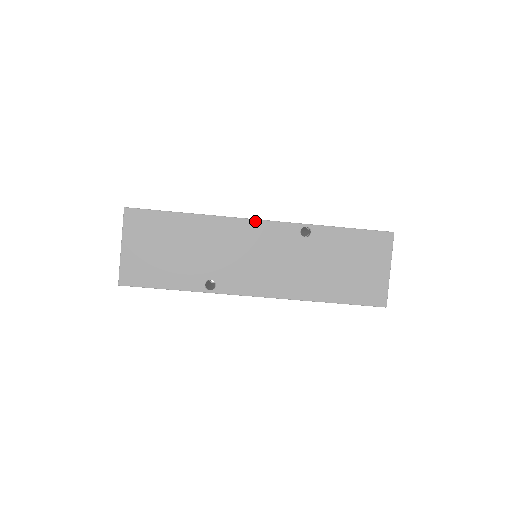
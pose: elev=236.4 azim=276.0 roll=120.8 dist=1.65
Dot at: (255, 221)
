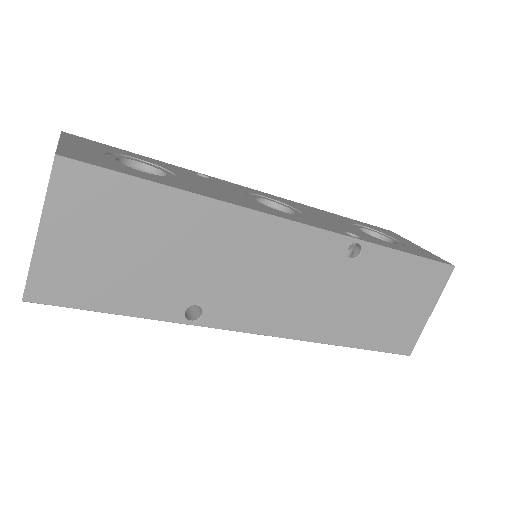
Dot at: (290, 223)
